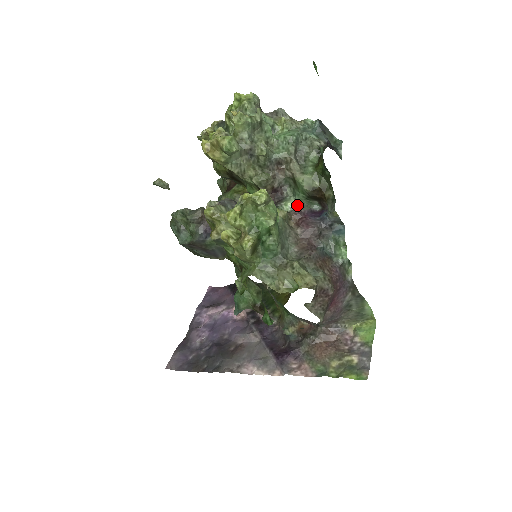
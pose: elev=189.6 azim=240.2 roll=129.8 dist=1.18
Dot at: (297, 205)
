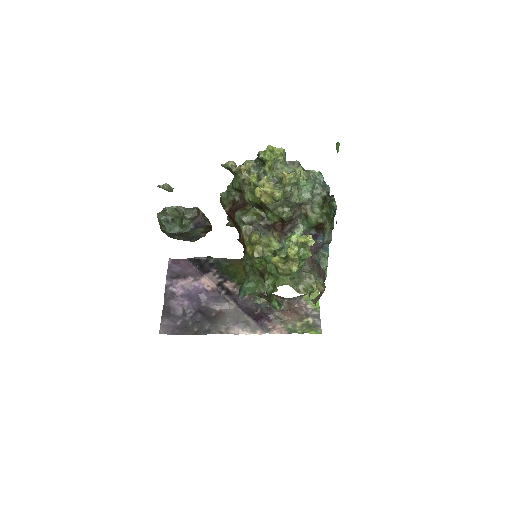
Dot at: (304, 231)
